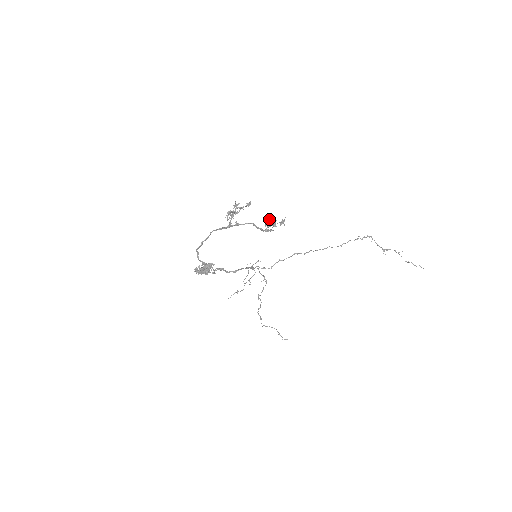
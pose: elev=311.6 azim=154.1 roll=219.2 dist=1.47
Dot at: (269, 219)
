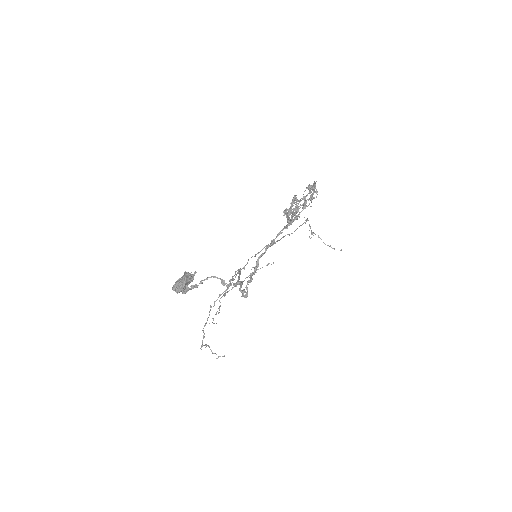
Dot at: occluded
